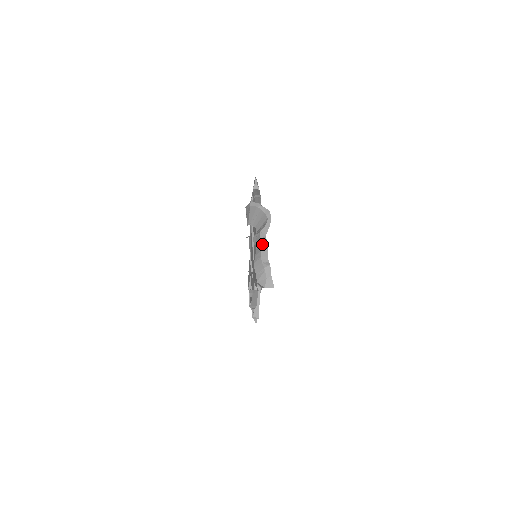
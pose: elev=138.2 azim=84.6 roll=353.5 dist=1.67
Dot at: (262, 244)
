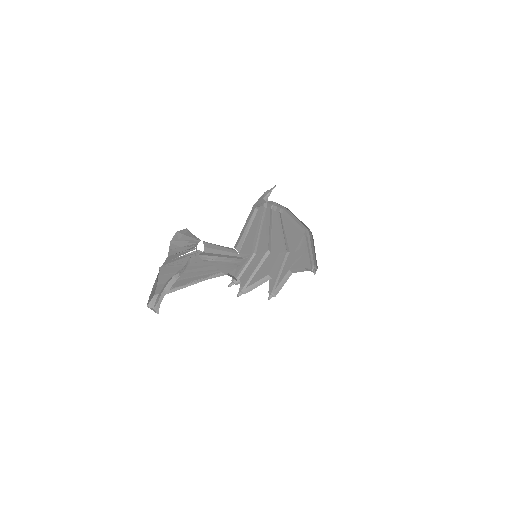
Dot at: (182, 270)
